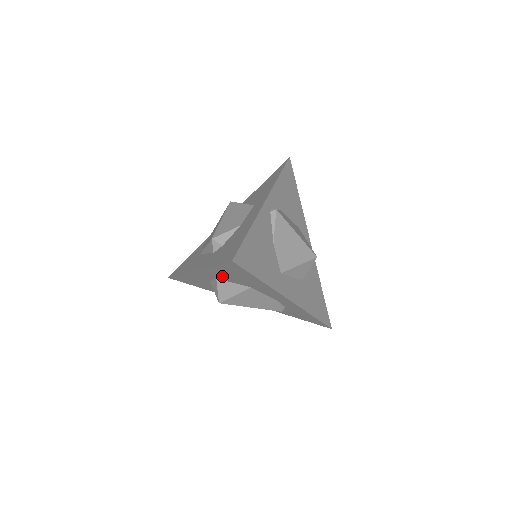
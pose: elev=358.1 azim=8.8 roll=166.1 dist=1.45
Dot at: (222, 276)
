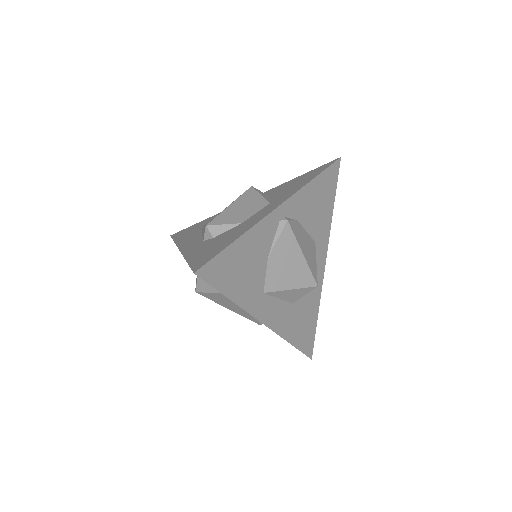
Dot at: occluded
